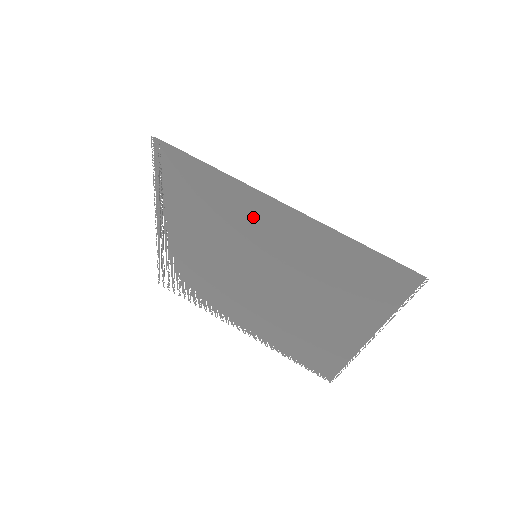
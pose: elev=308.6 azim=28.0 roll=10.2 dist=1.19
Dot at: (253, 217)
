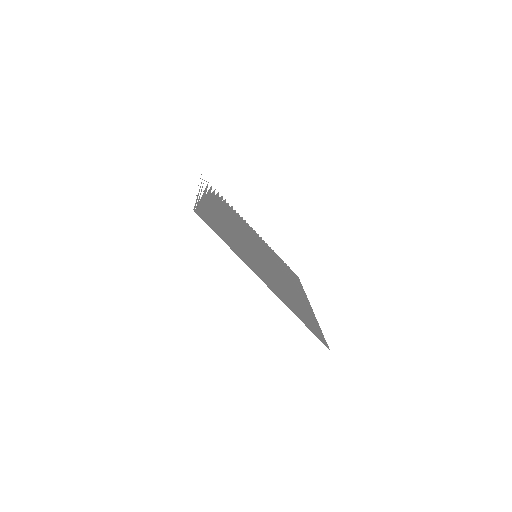
Dot at: occluded
